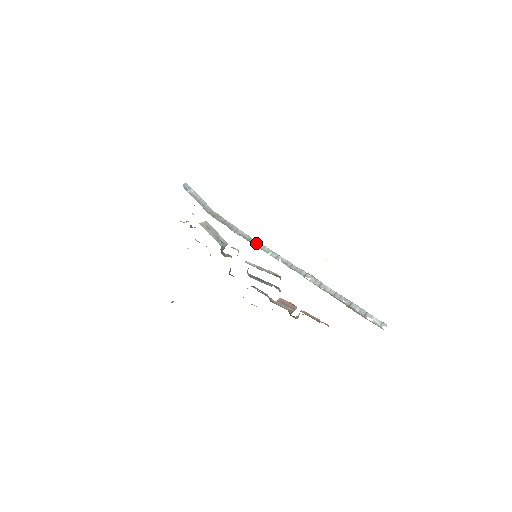
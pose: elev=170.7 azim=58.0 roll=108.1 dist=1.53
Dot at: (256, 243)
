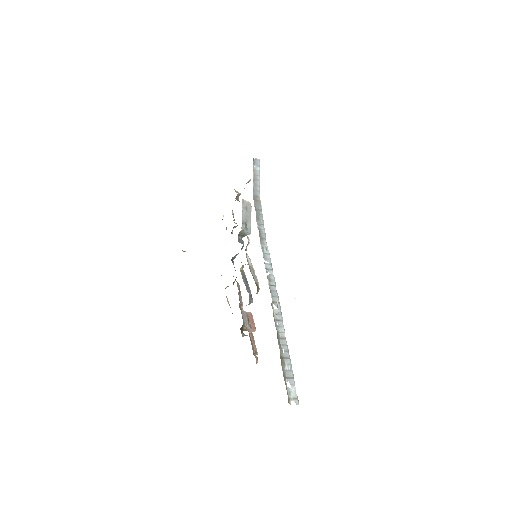
Dot at: (265, 246)
